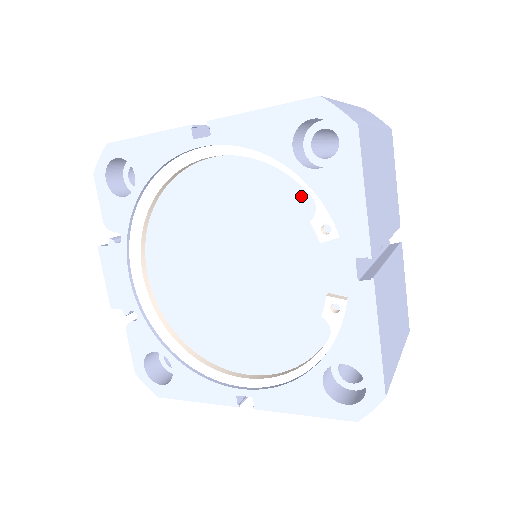
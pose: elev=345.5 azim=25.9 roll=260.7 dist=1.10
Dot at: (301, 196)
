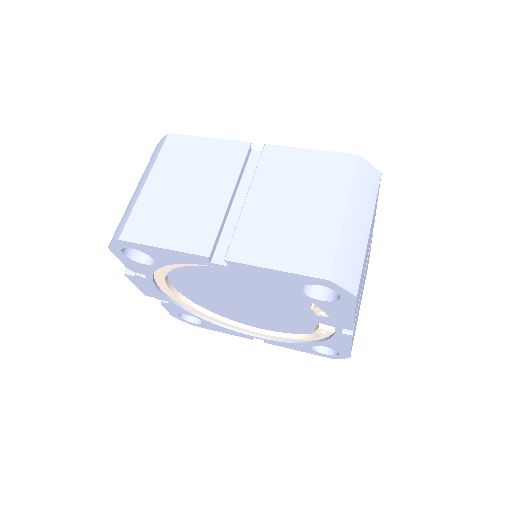
Dot at: occluded
